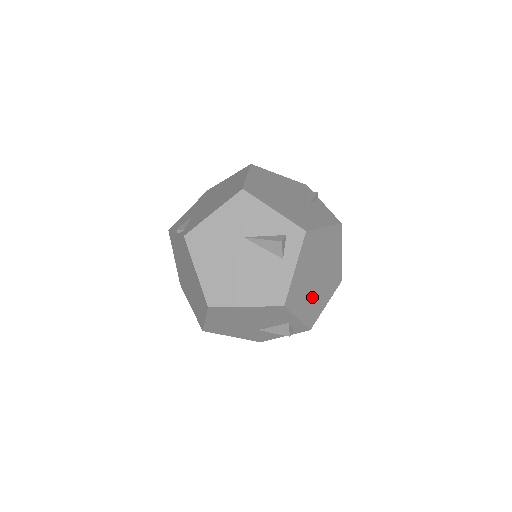
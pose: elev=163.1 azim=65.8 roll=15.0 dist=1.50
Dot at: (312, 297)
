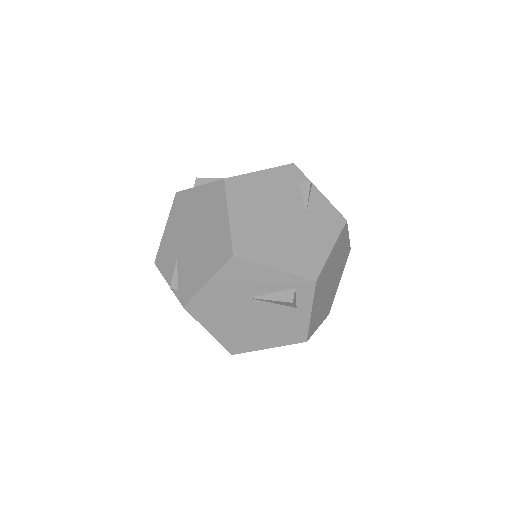
Dot at: (327, 299)
